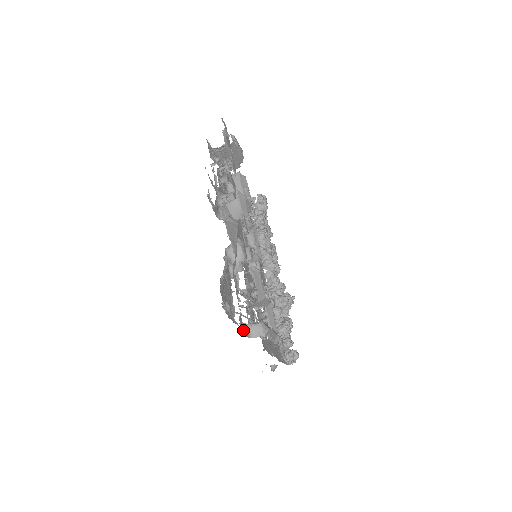
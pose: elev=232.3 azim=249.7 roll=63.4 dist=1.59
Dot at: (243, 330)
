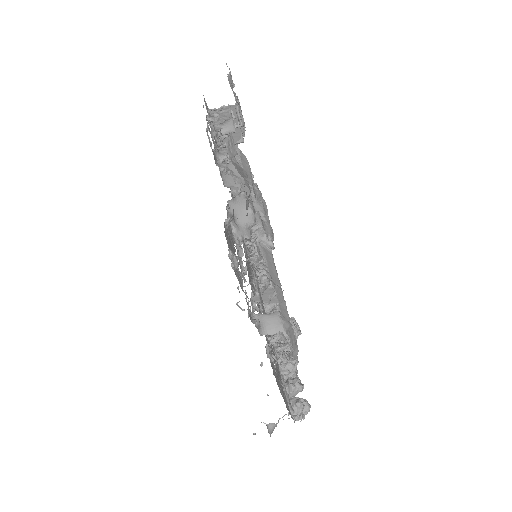
Dot at: (251, 319)
